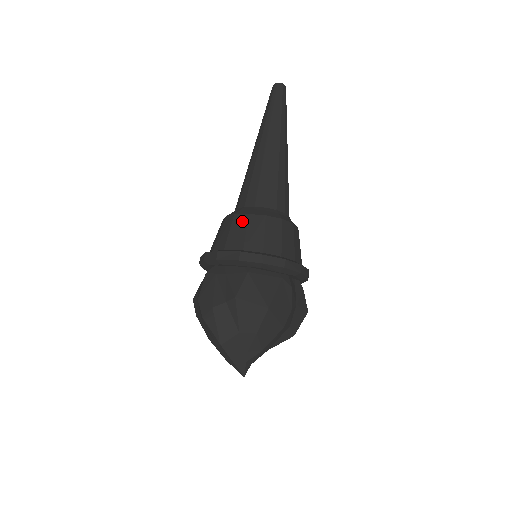
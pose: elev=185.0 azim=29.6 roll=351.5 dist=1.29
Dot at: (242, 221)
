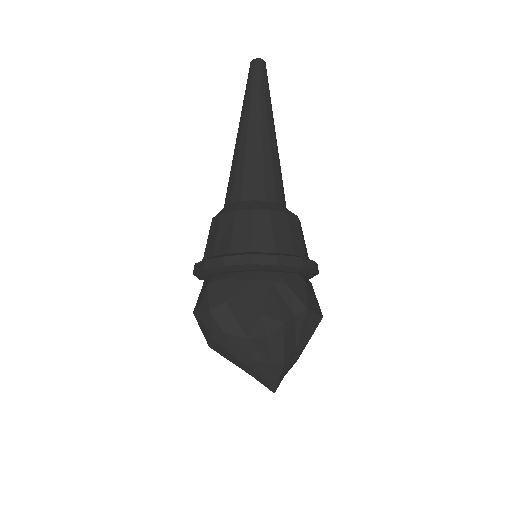
Dot at: (282, 220)
